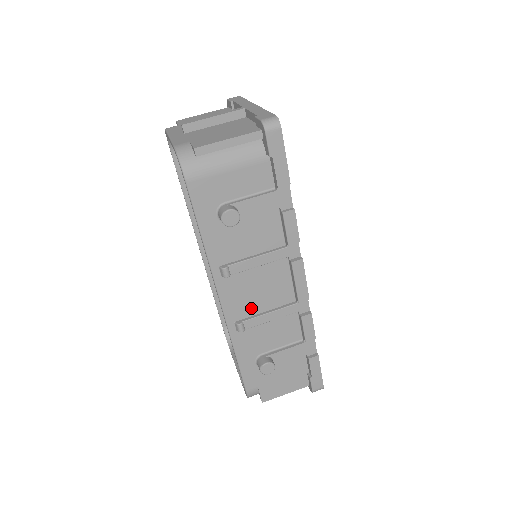
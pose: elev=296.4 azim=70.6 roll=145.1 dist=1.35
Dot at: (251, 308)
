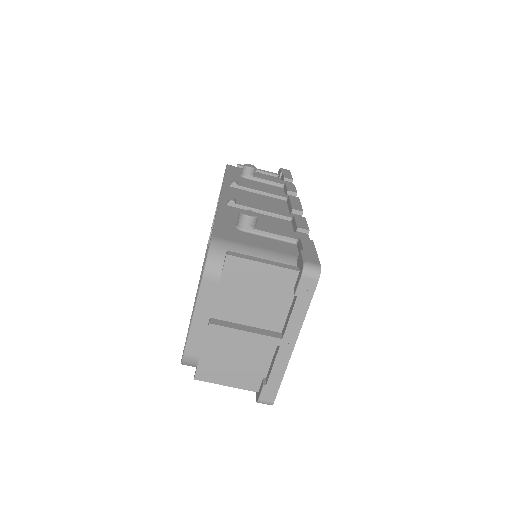
Dot at: occluded
